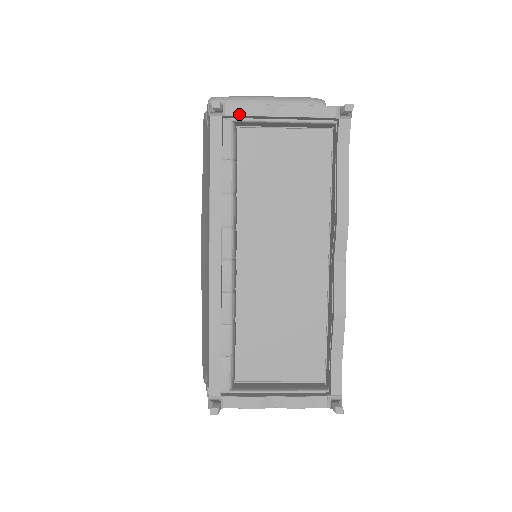
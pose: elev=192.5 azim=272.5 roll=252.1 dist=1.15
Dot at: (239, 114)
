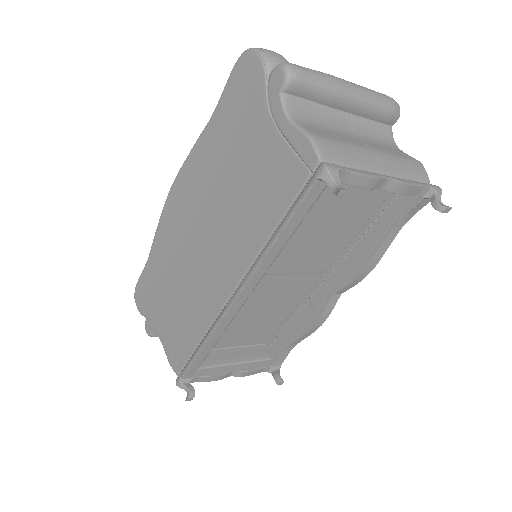
Dot at: (347, 182)
